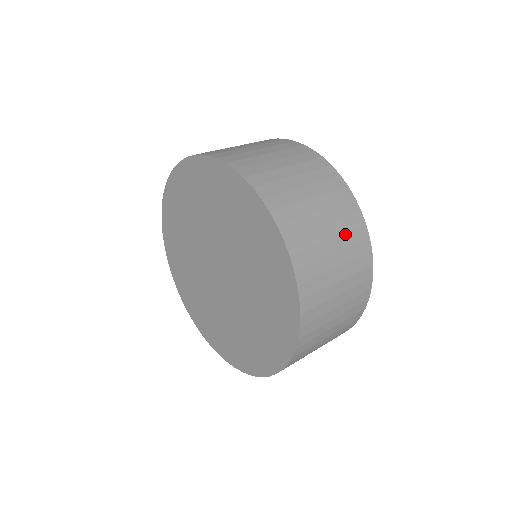
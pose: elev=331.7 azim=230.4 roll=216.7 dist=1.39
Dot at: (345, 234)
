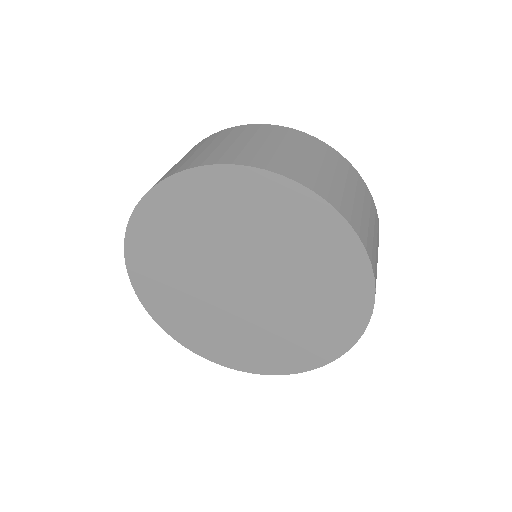
Dot at: (337, 167)
